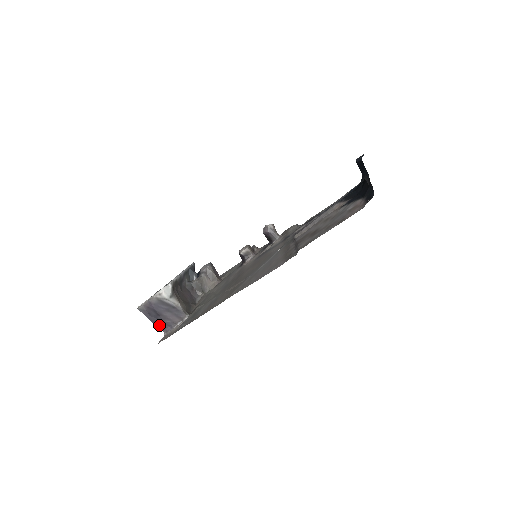
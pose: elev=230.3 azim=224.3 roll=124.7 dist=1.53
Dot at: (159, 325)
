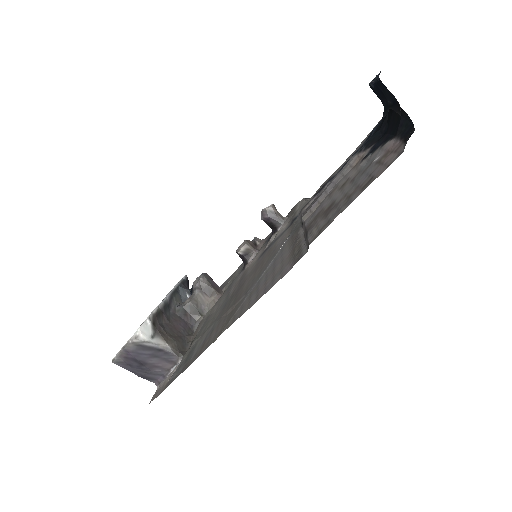
Dot at: (147, 377)
